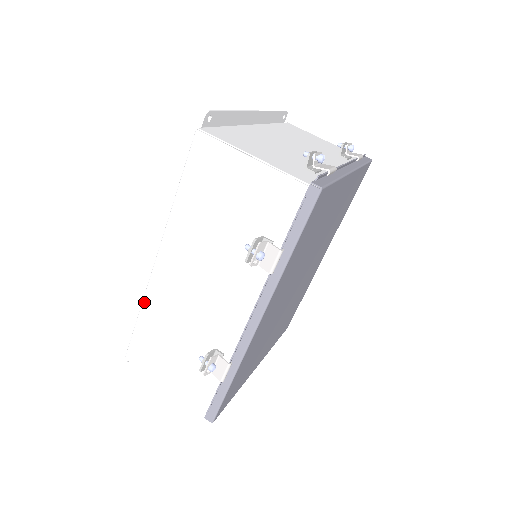
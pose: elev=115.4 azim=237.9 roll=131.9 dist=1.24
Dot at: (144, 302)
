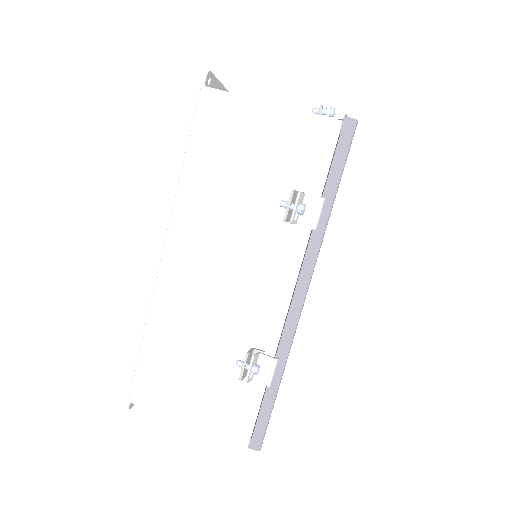
Dot at: (150, 314)
